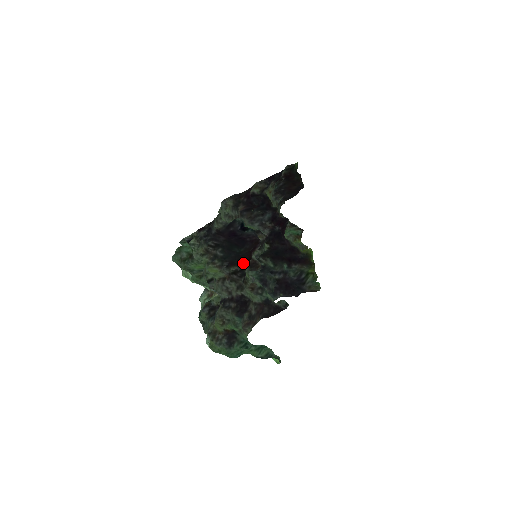
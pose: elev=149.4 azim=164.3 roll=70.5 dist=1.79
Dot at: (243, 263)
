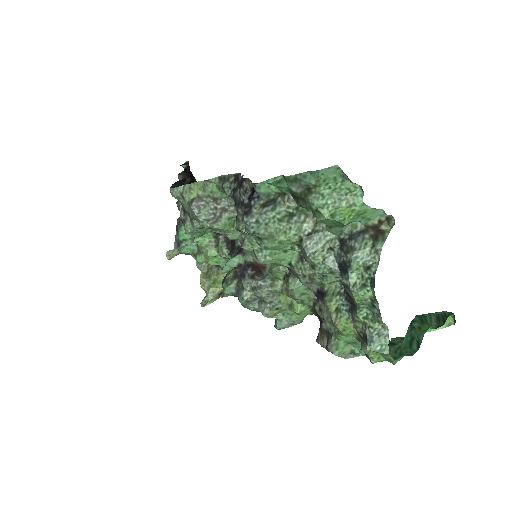
Dot at: occluded
